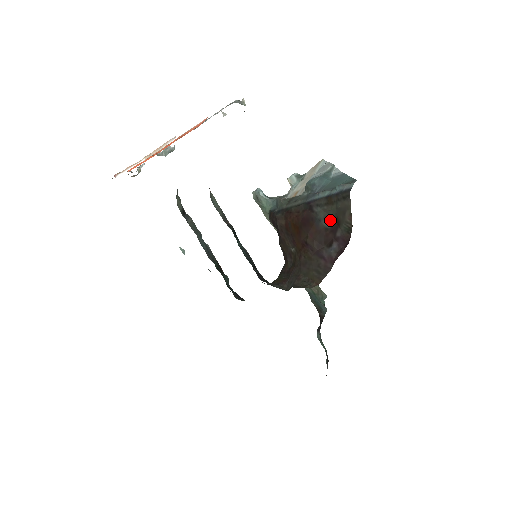
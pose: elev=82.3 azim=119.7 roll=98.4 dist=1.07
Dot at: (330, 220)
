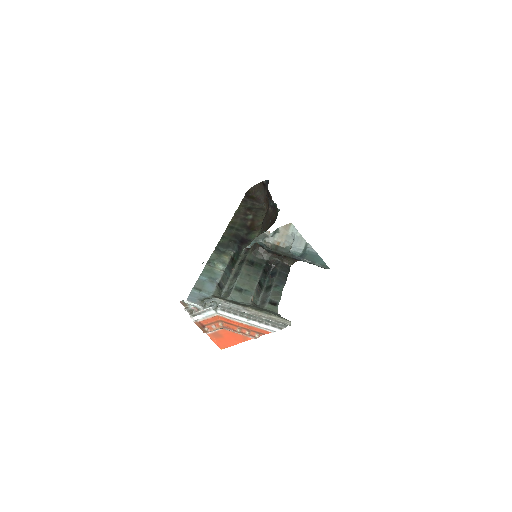
Dot at: occluded
